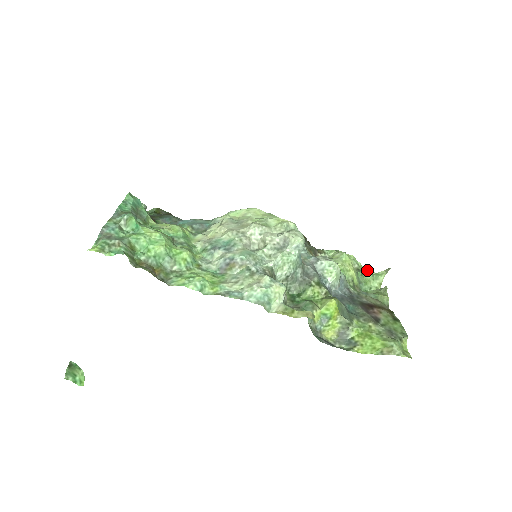
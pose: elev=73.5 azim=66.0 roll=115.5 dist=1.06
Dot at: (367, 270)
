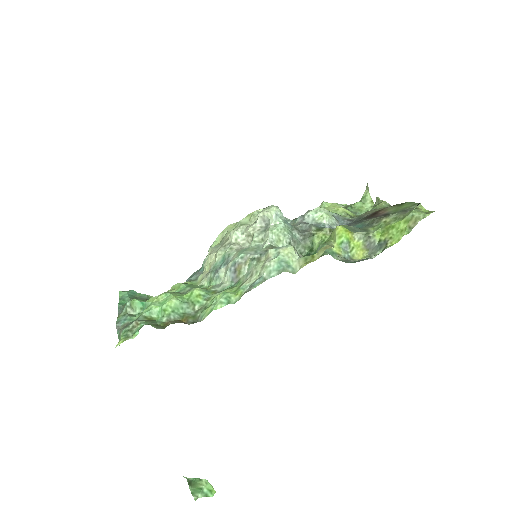
Dot at: occluded
